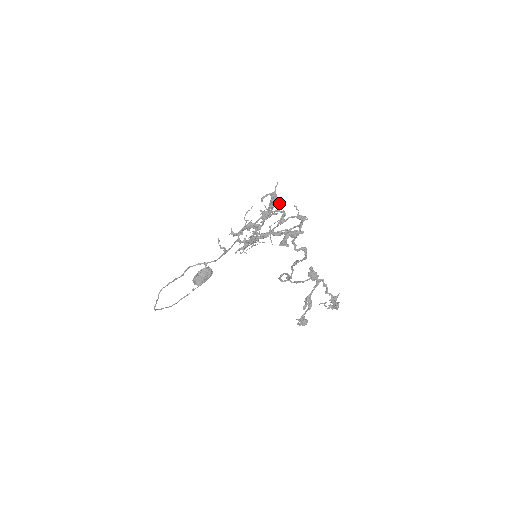
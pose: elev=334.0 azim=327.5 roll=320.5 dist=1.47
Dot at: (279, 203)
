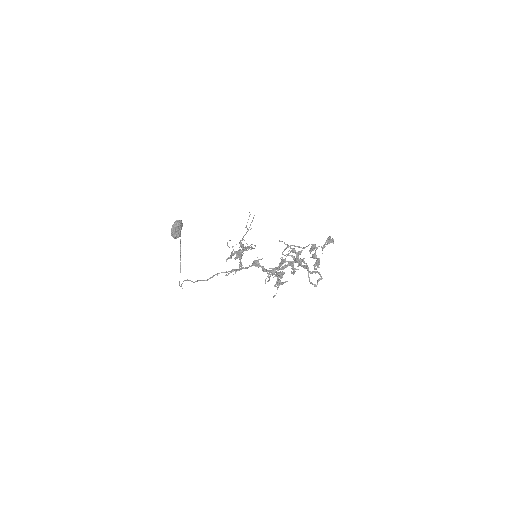
Dot at: (284, 272)
